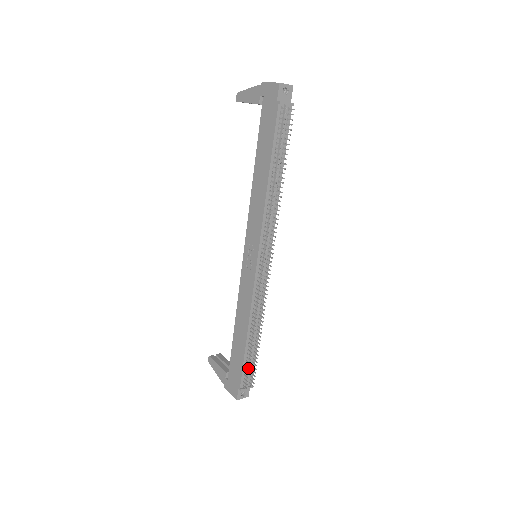
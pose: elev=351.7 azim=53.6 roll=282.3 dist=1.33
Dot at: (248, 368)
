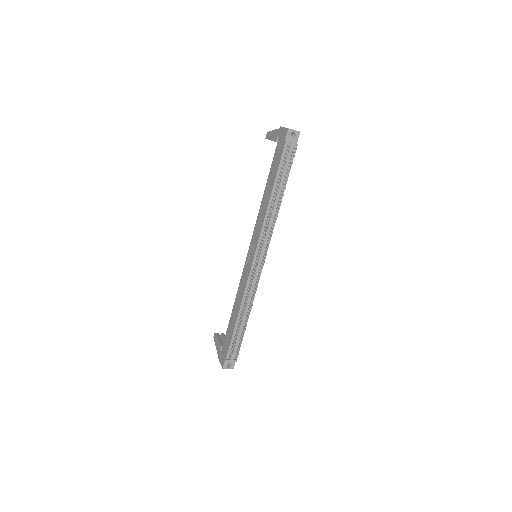
Dot at: (235, 344)
